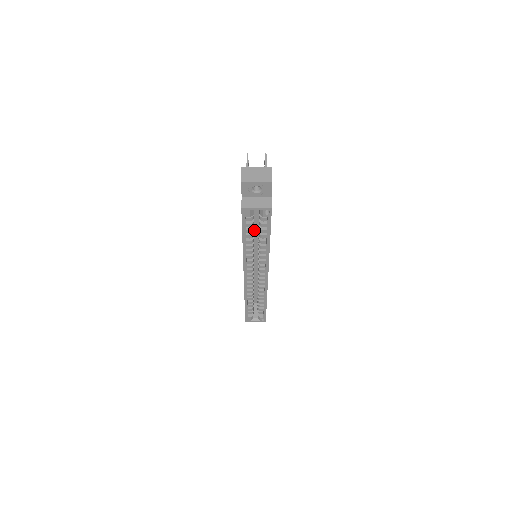
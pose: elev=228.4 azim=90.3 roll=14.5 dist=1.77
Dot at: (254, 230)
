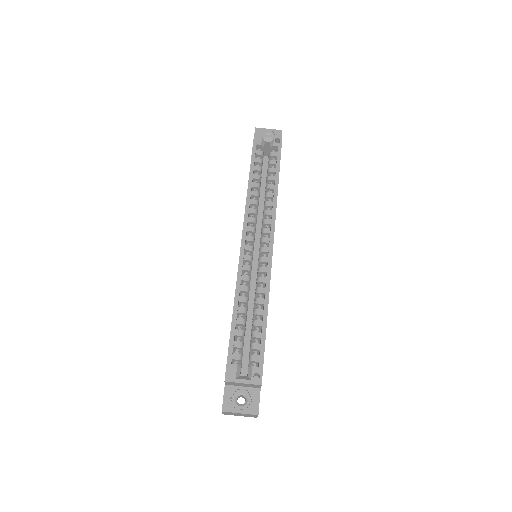
Dot at: (259, 206)
